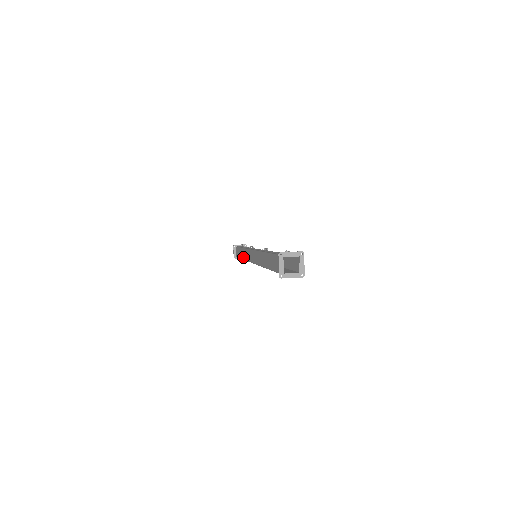
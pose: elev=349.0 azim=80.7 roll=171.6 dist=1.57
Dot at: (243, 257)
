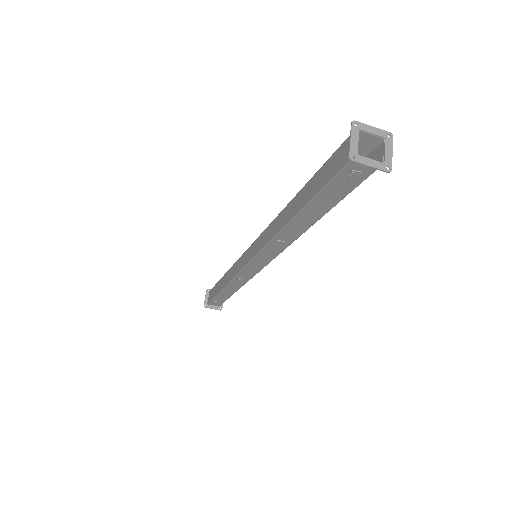
Dot at: (226, 281)
